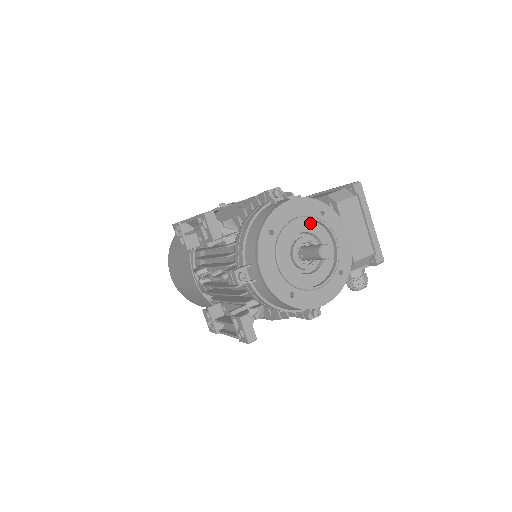
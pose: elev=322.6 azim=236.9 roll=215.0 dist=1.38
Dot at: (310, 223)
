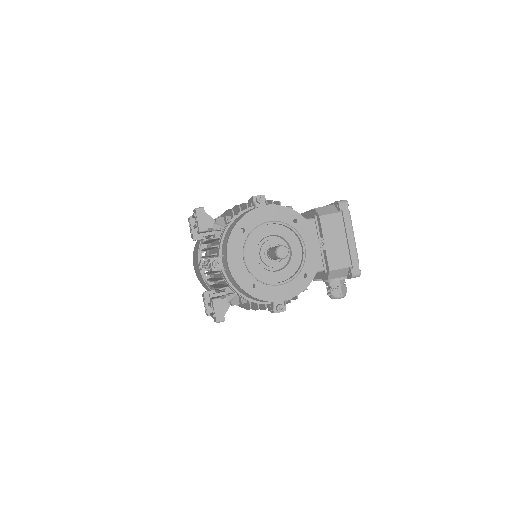
Dot at: (282, 228)
